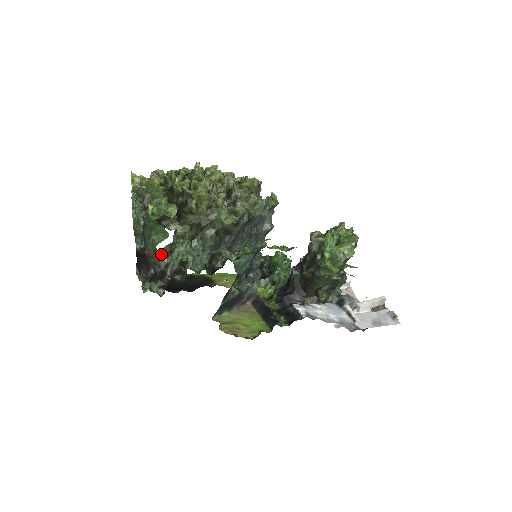
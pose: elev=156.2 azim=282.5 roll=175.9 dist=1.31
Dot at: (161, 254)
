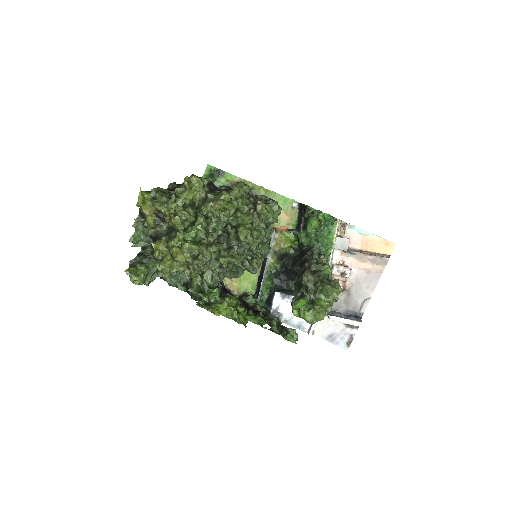
Dot at: occluded
